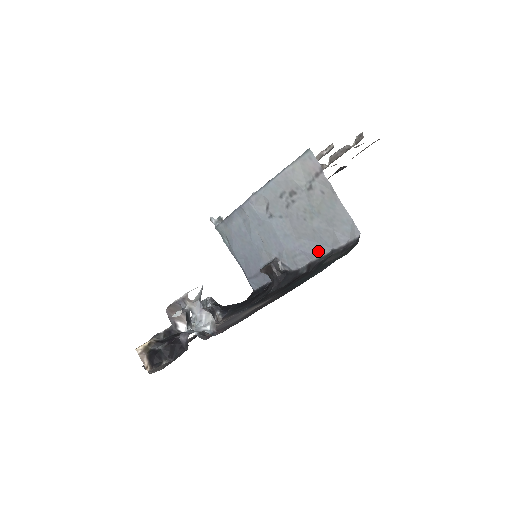
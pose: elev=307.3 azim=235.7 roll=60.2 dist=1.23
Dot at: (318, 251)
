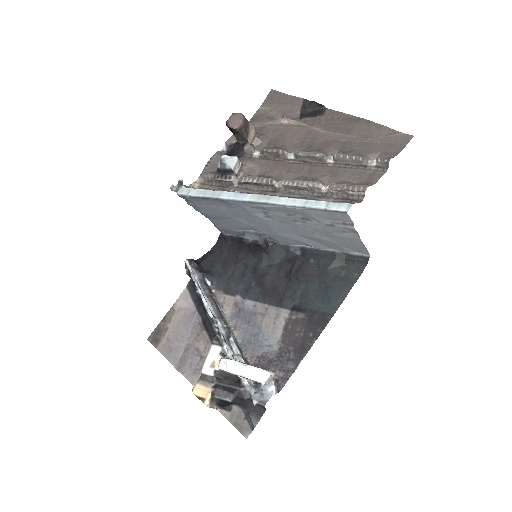
Dot at: (317, 246)
